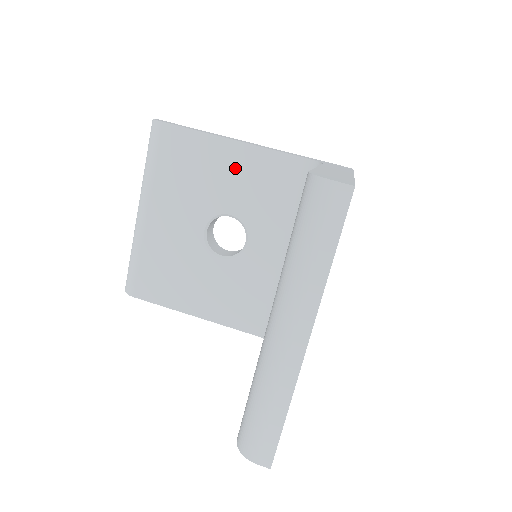
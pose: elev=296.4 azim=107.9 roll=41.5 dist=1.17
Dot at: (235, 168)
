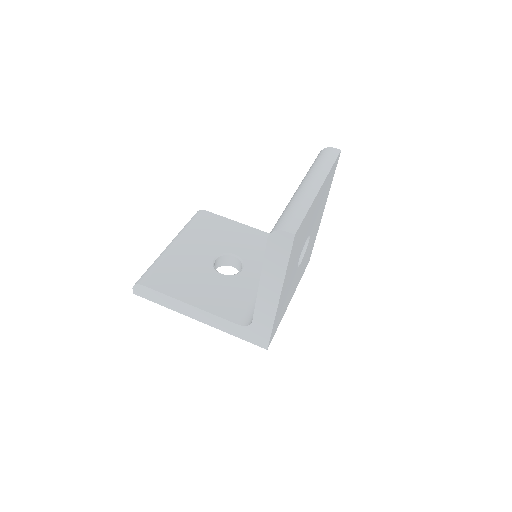
Dot at: (243, 235)
